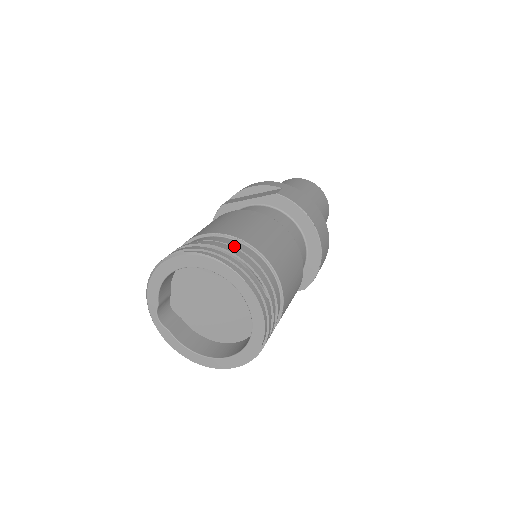
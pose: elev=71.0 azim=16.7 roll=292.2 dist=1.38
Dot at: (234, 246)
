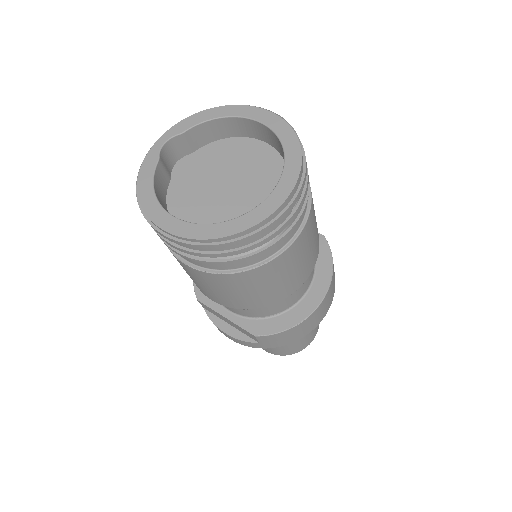
Dot at: occluded
